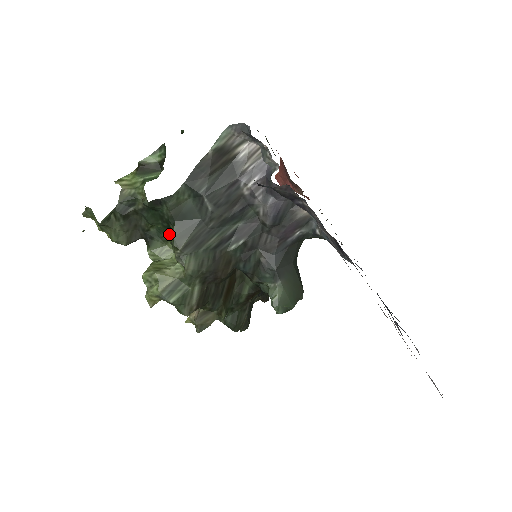
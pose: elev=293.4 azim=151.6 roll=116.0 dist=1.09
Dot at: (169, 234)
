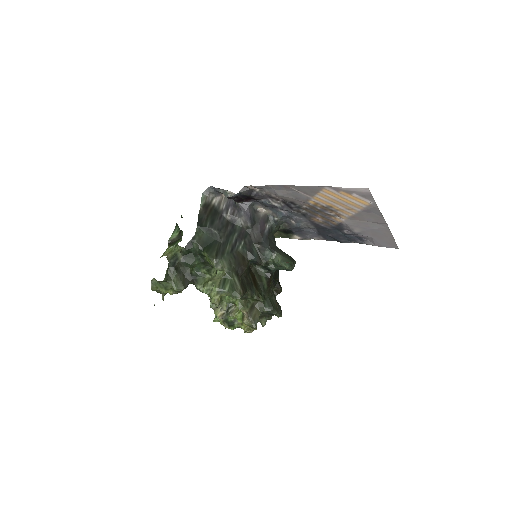
Dot at: (204, 267)
